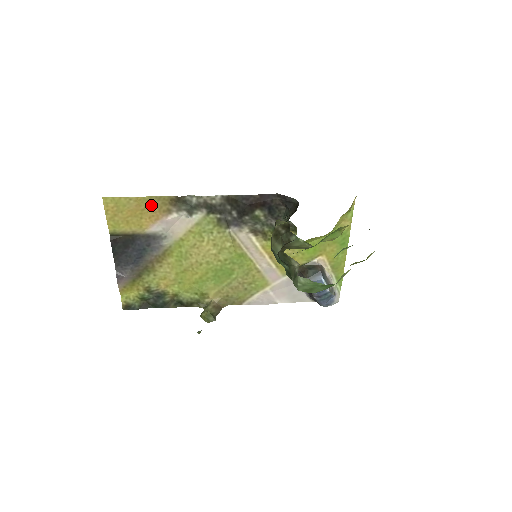
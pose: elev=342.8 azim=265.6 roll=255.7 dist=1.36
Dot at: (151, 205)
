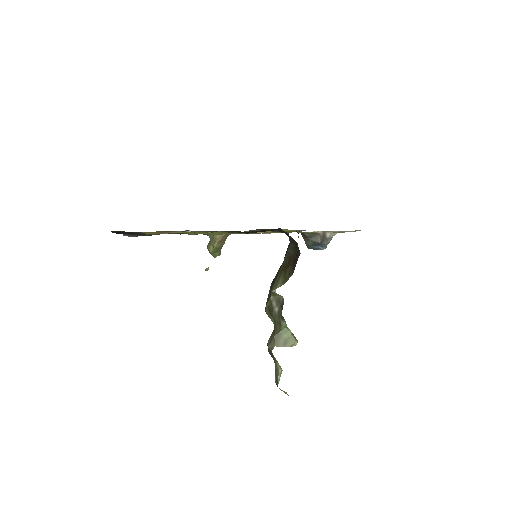
Dot at: (147, 233)
